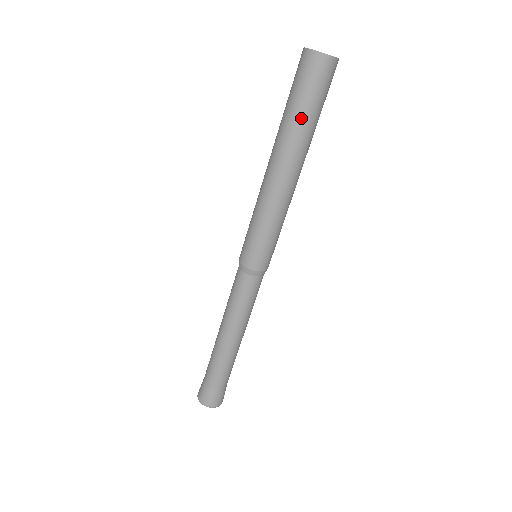
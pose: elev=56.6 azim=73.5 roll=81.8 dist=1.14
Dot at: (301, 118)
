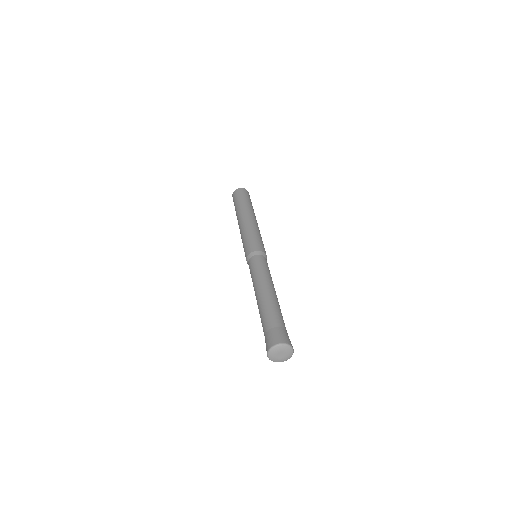
Dot at: (242, 202)
